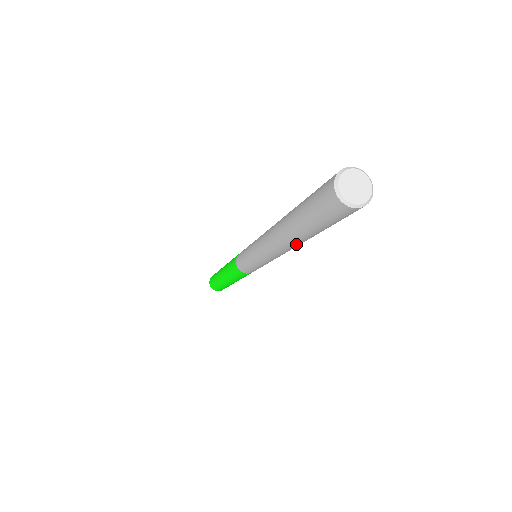
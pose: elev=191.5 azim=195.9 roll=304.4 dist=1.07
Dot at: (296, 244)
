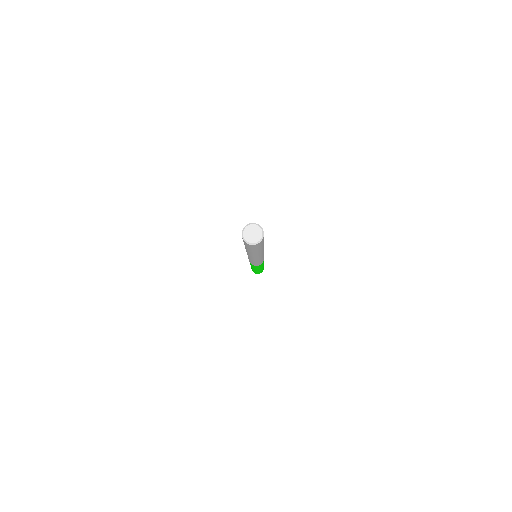
Dot at: (250, 254)
